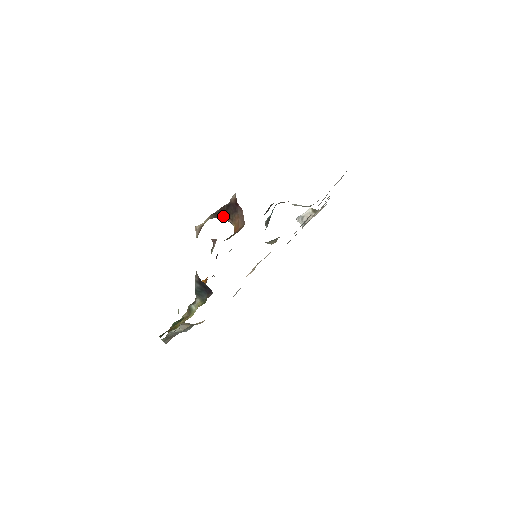
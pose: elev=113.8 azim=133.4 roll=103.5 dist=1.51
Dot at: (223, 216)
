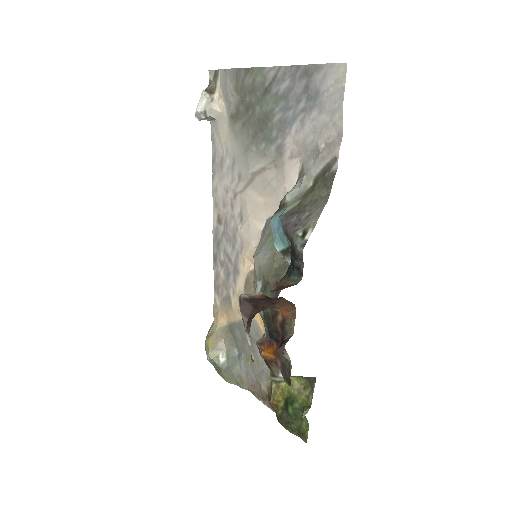
Dot at: occluded
